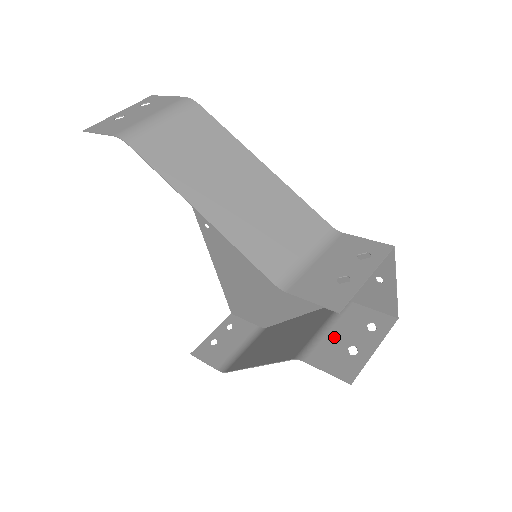
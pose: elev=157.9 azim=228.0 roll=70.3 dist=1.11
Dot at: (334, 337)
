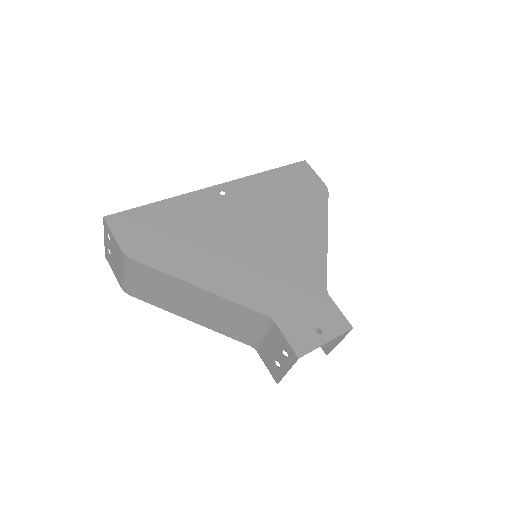
Dot at: occluded
